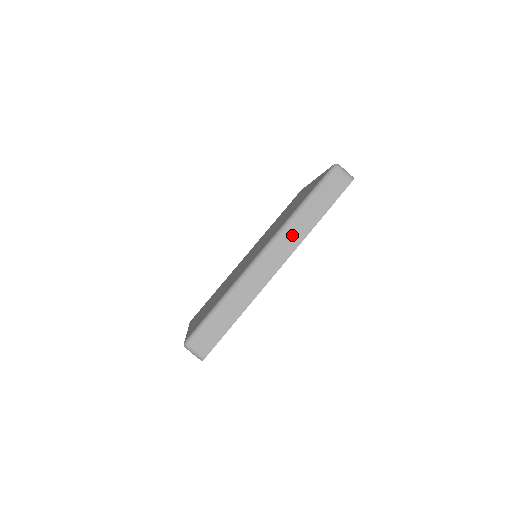
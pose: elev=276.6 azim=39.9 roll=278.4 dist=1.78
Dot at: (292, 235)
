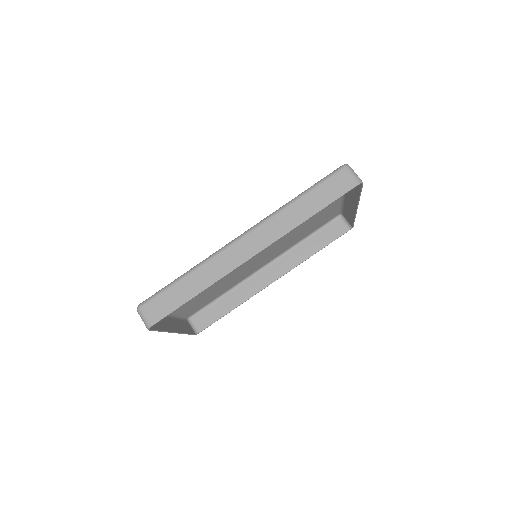
Dot at: (276, 225)
